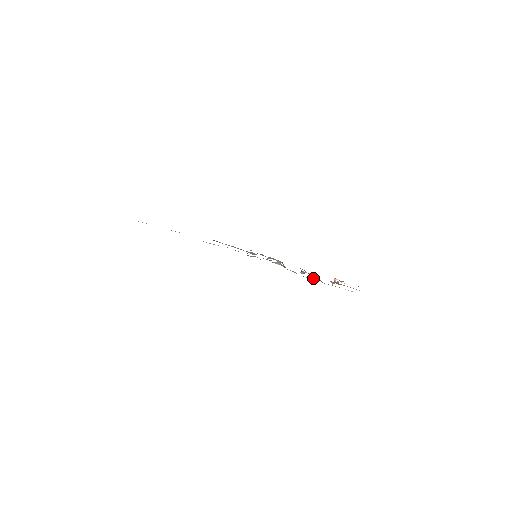
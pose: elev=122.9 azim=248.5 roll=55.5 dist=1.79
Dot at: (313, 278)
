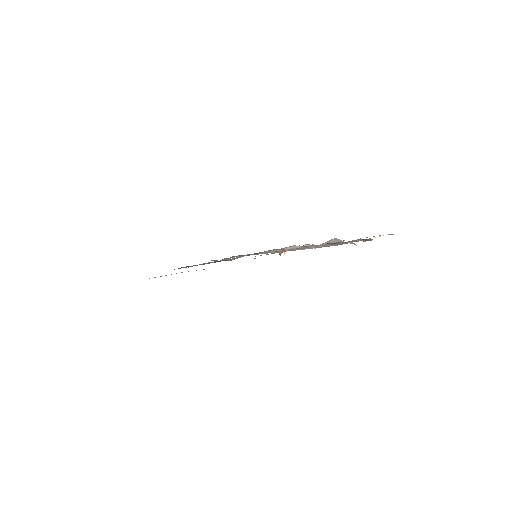
Dot at: (356, 240)
